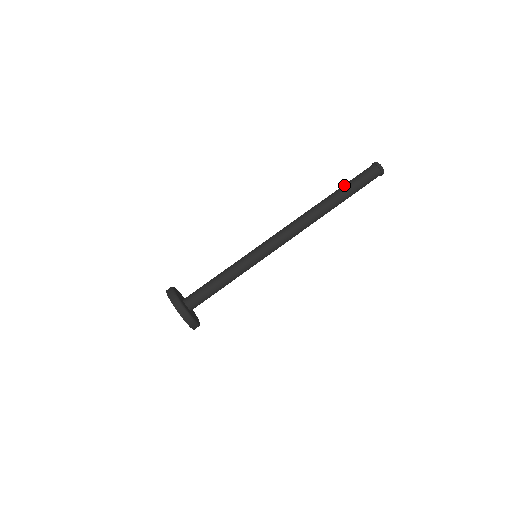
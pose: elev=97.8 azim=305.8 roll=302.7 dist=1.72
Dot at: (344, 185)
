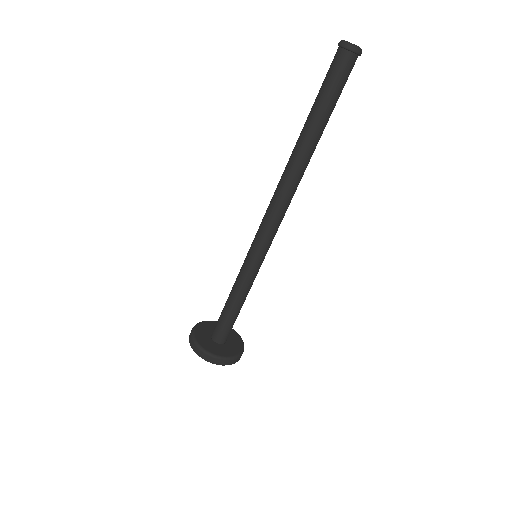
Dot at: (312, 107)
